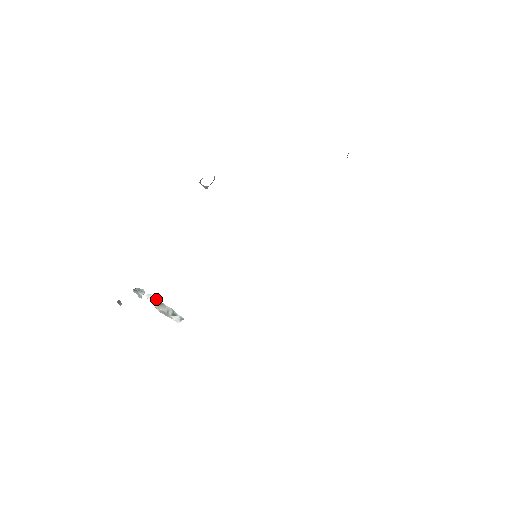
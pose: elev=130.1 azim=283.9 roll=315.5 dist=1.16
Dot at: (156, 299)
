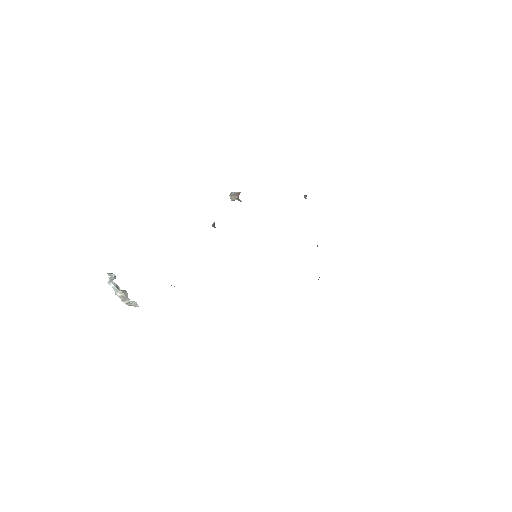
Dot at: (116, 285)
